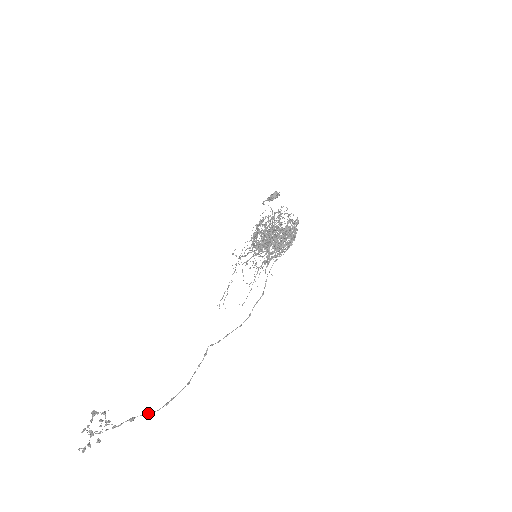
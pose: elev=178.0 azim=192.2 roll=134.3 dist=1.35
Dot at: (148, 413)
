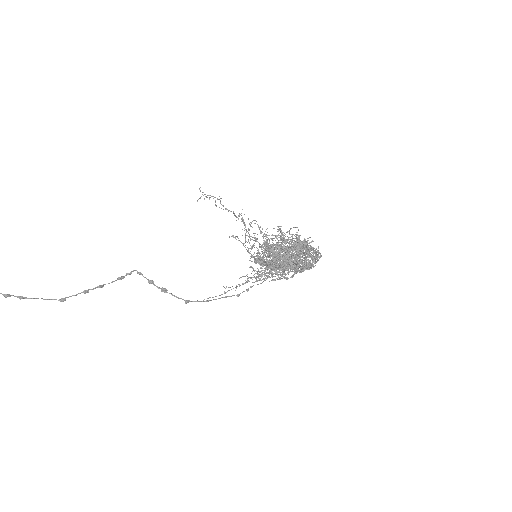
Dot at: out of frame
